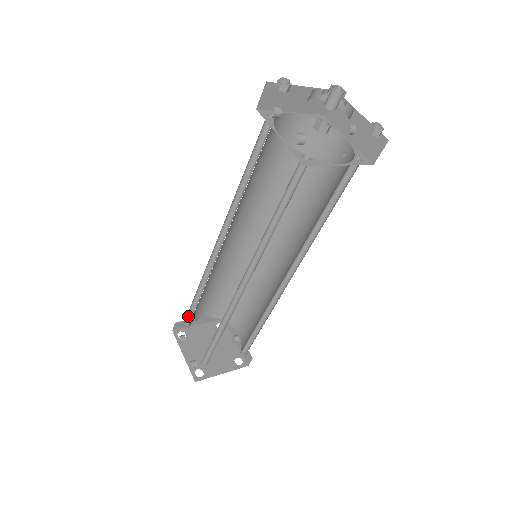
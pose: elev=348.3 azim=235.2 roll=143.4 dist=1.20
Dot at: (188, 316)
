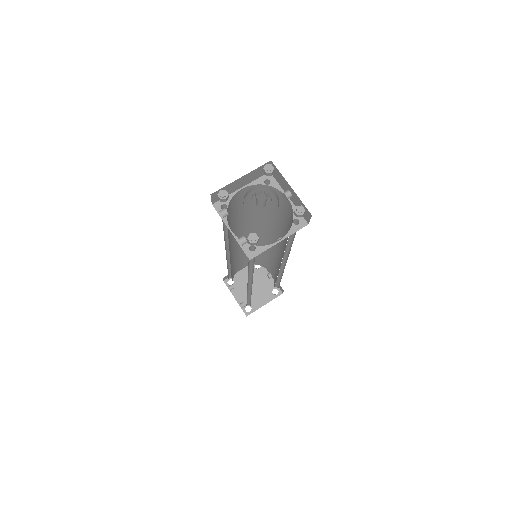
Dot at: (230, 275)
